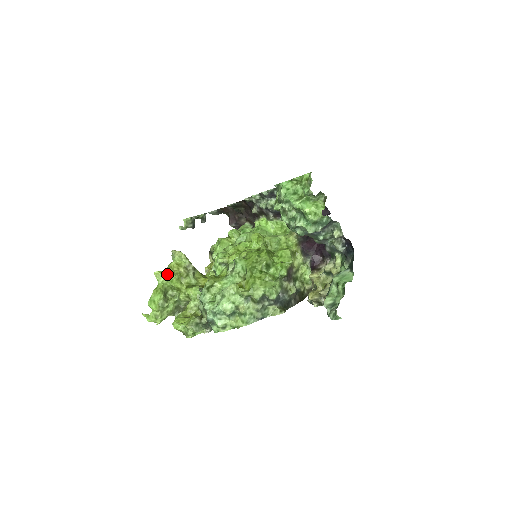
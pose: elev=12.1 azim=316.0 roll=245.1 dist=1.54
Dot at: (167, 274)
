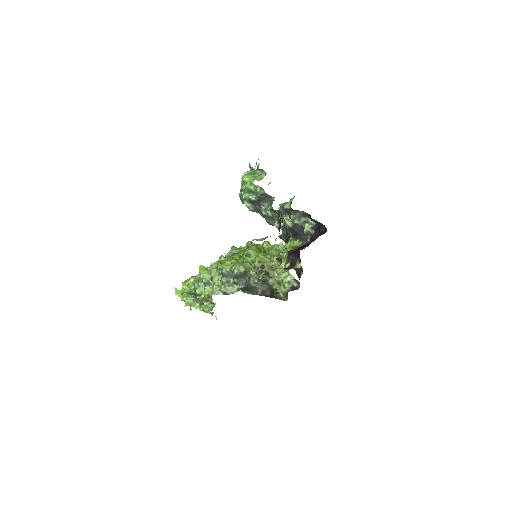
Dot at: occluded
